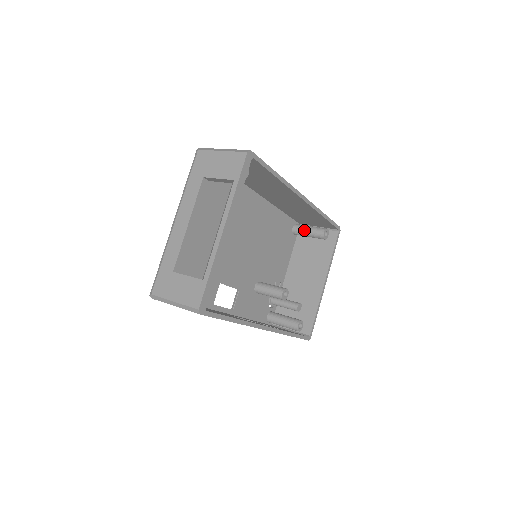
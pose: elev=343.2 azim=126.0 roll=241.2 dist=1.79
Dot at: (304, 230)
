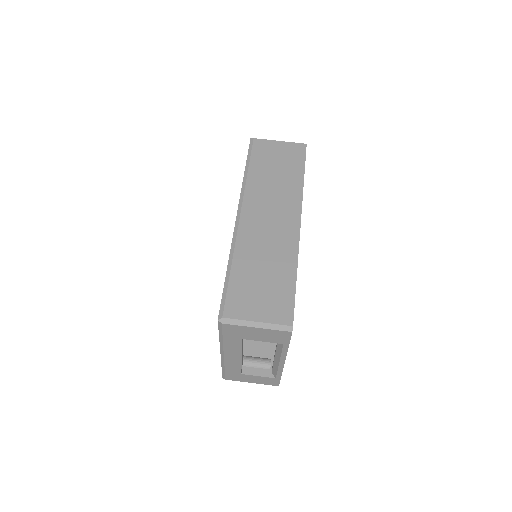
Dot at: occluded
